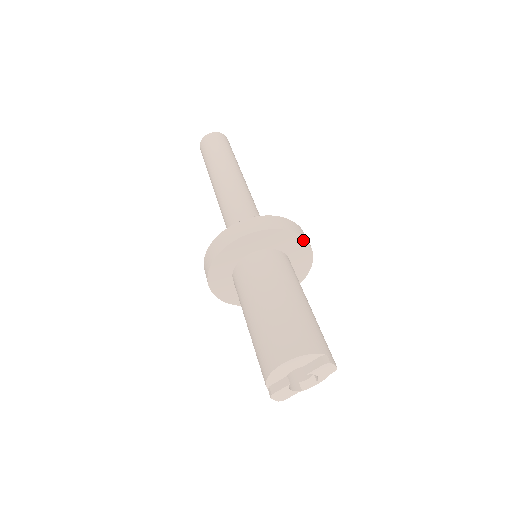
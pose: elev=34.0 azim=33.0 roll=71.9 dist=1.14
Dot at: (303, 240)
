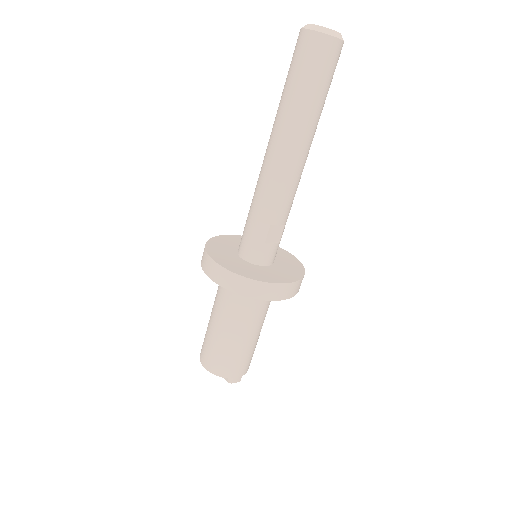
Dot at: (278, 299)
